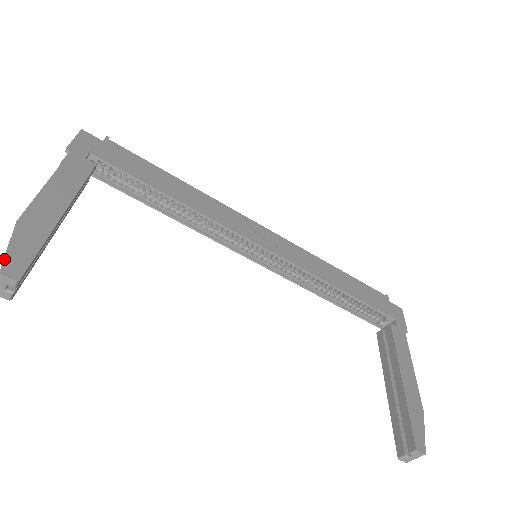
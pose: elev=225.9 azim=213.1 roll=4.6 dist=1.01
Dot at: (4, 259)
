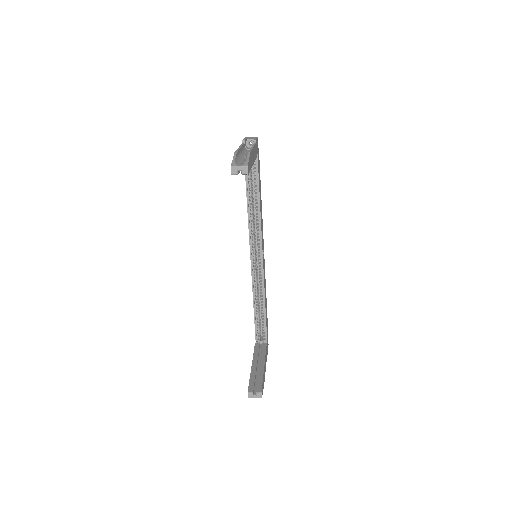
Dot at: (247, 161)
